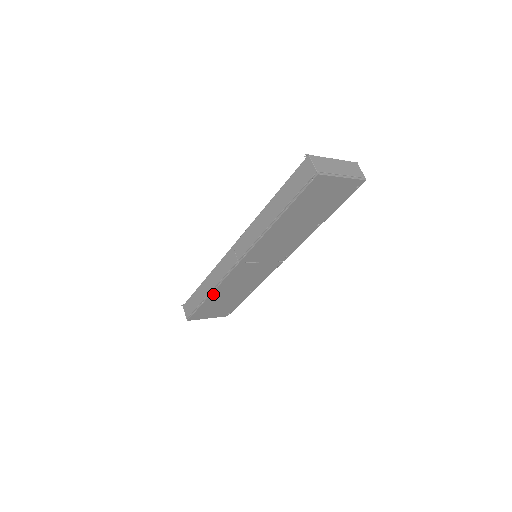
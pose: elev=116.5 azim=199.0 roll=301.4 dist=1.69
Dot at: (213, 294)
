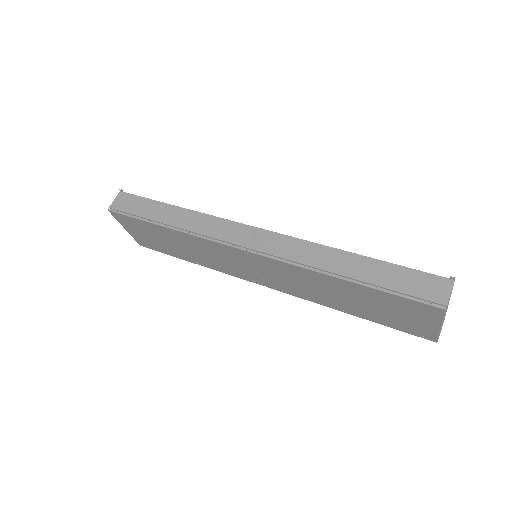
Dot at: (173, 230)
